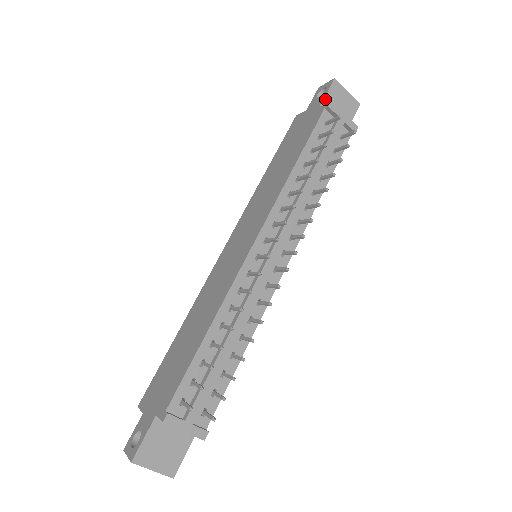
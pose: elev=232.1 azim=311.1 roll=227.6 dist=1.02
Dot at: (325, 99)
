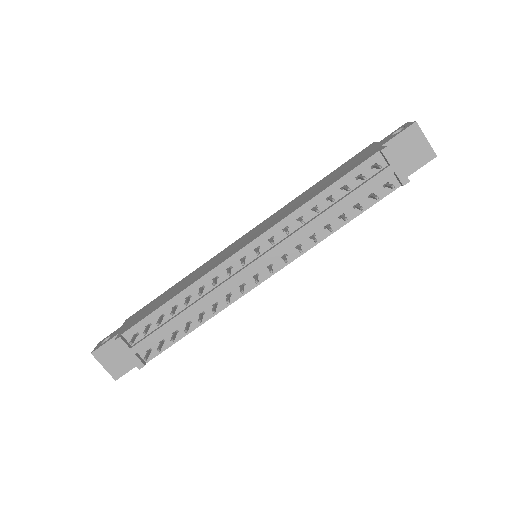
Dot at: (393, 140)
